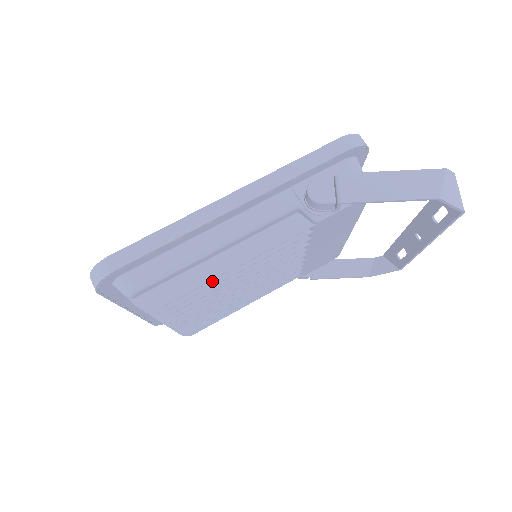
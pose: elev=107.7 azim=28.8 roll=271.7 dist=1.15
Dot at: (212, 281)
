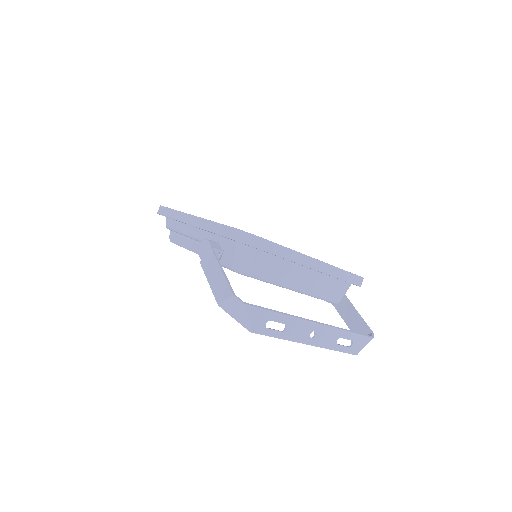
Dot at: occluded
